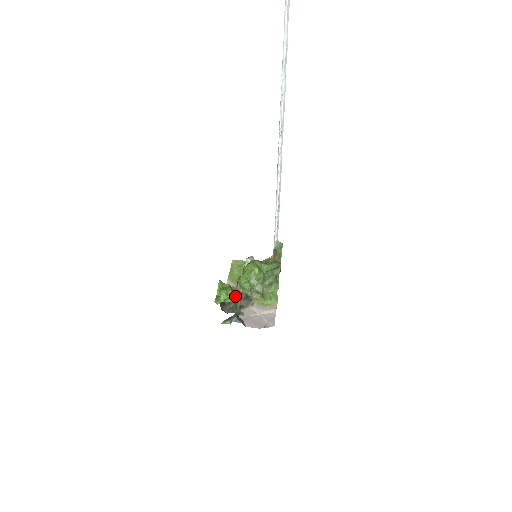
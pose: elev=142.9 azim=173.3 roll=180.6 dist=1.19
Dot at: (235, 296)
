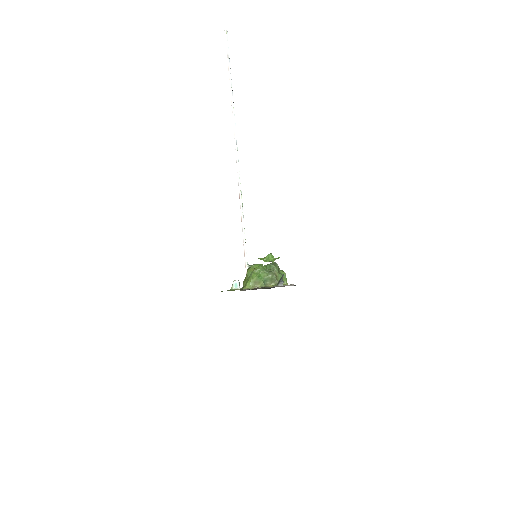
Dot at: occluded
